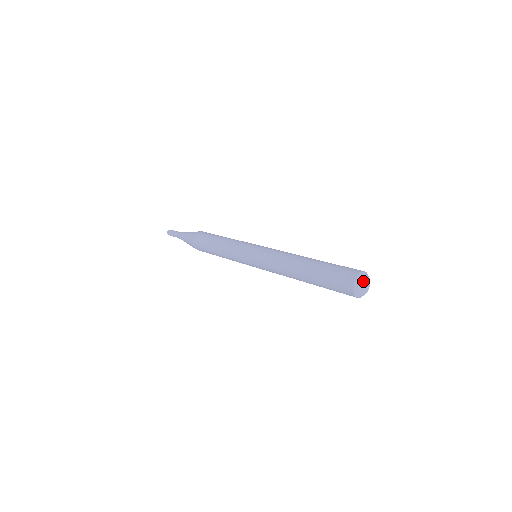
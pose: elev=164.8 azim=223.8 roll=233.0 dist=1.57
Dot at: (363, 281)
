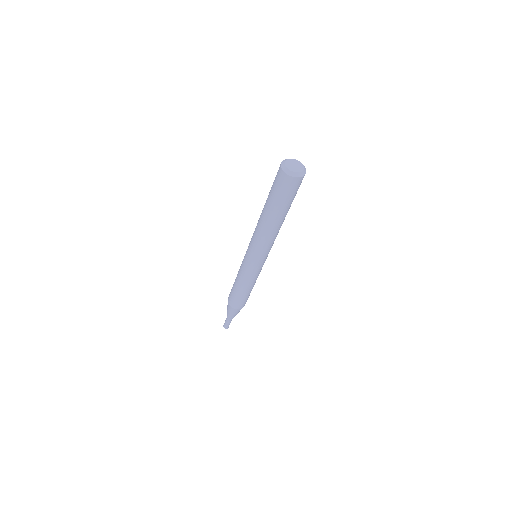
Dot at: (297, 163)
